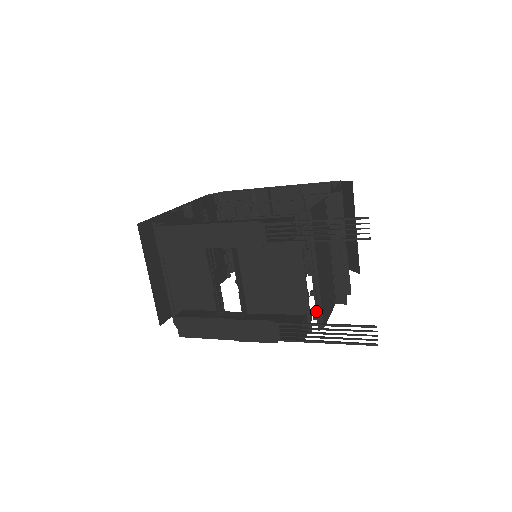
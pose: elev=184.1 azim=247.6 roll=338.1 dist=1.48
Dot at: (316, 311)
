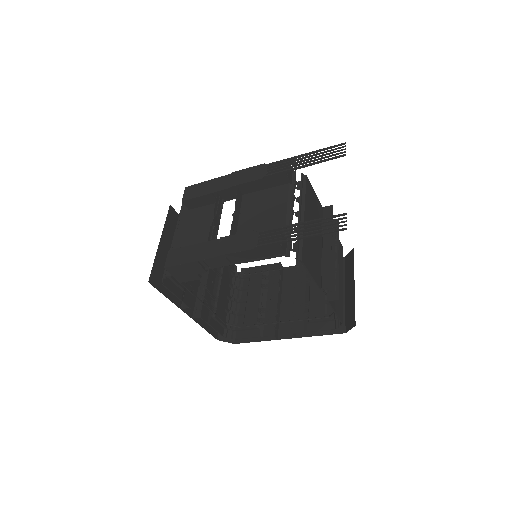
Dot at: (297, 242)
